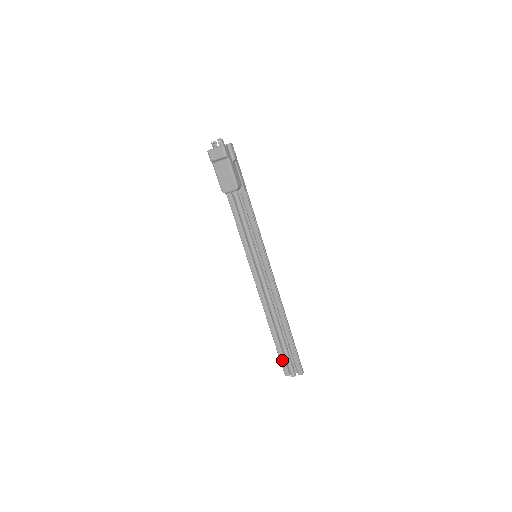
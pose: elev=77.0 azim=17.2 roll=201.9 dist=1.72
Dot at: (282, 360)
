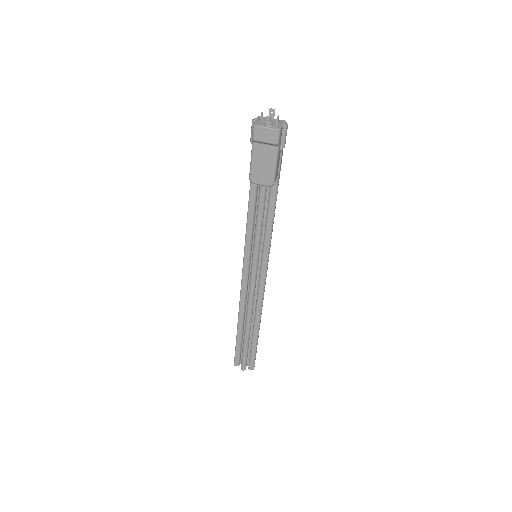
Dot at: (238, 353)
